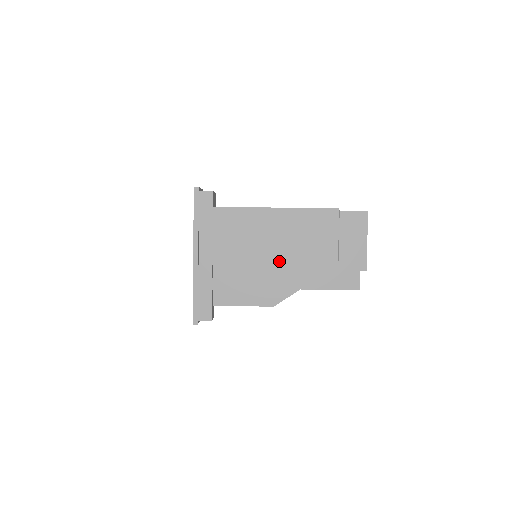
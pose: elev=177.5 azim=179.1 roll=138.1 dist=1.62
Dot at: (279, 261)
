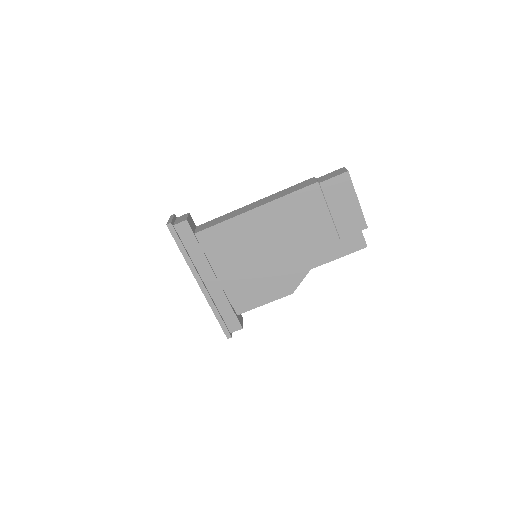
Dot at: (280, 255)
